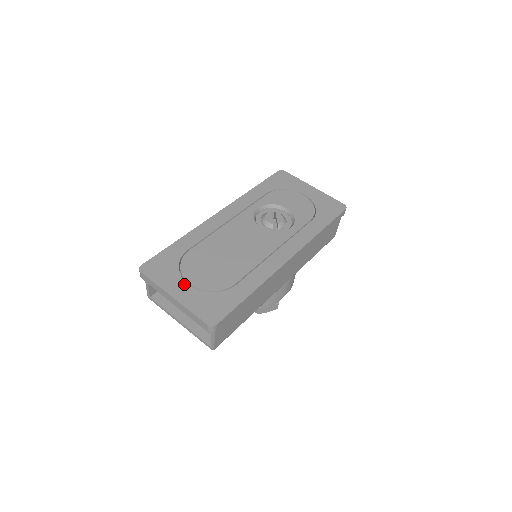
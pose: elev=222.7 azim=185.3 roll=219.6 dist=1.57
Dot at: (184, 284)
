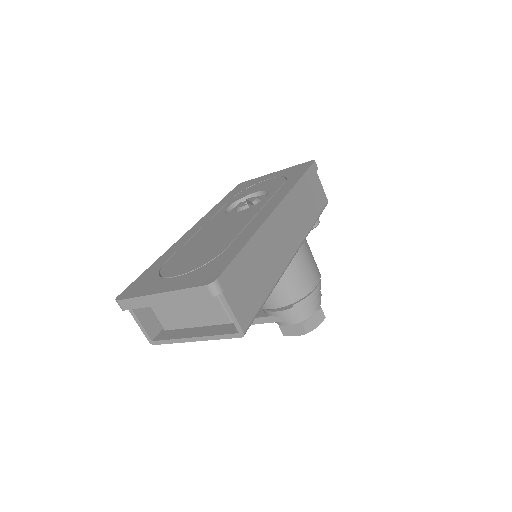
Dot at: (168, 280)
